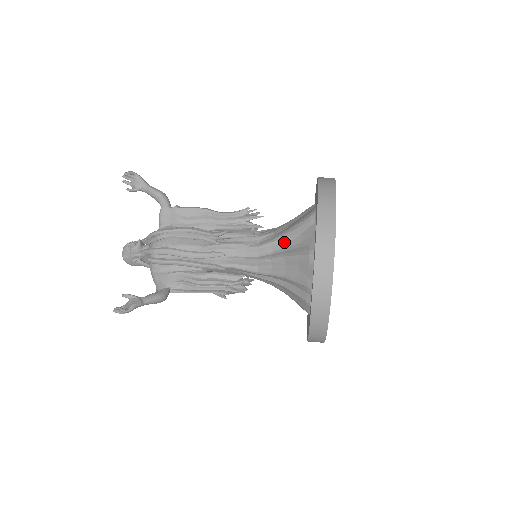
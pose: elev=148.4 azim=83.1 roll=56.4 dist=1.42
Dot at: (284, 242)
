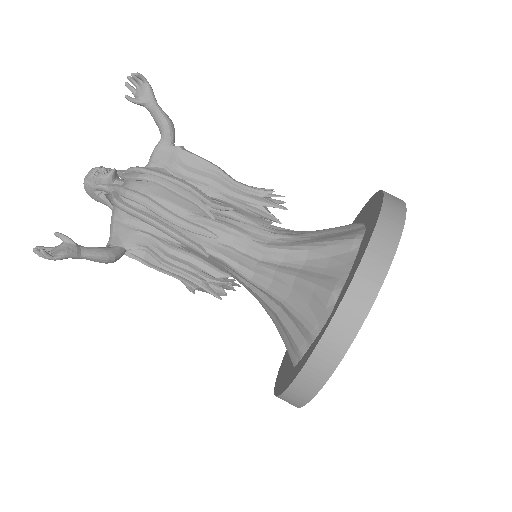
Dot at: (303, 256)
